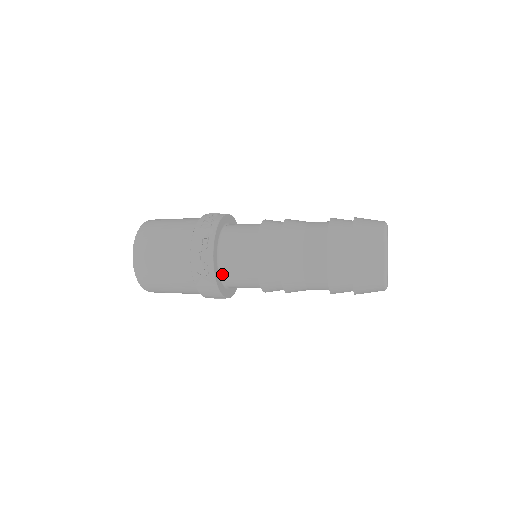
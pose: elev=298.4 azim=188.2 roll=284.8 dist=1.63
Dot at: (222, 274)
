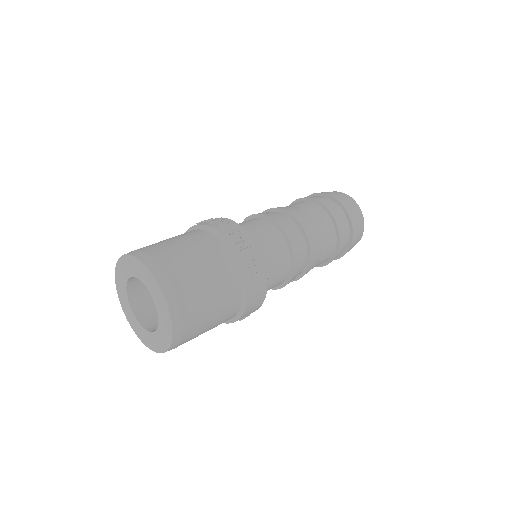
Dot at: occluded
